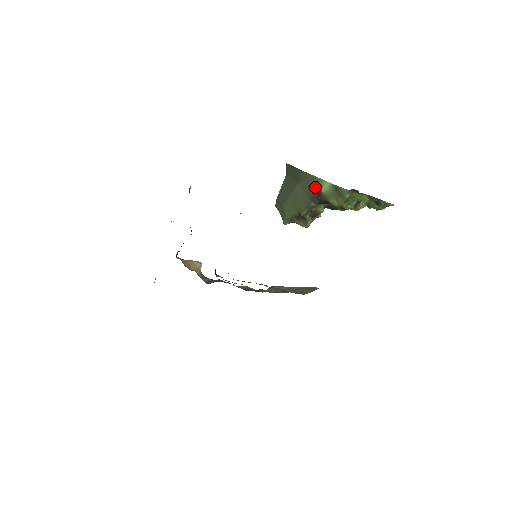
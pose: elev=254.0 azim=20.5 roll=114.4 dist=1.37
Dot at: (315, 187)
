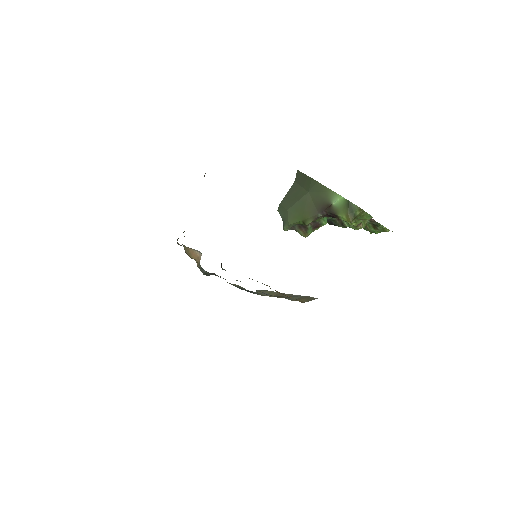
Dot at: (326, 199)
